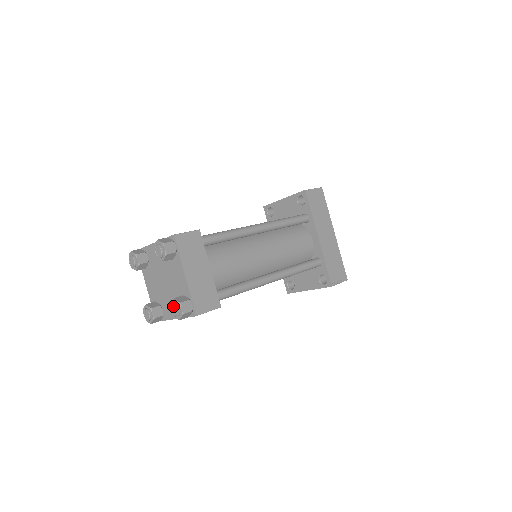
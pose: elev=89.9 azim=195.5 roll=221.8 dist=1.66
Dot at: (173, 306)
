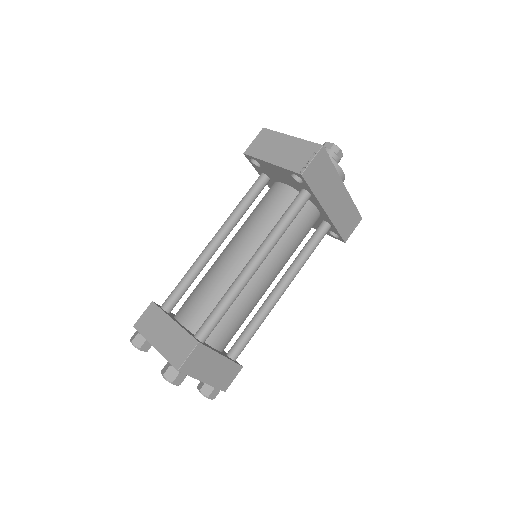
Dot at: occluded
